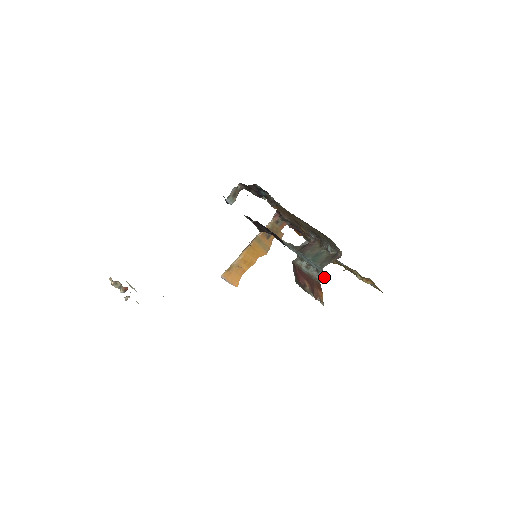
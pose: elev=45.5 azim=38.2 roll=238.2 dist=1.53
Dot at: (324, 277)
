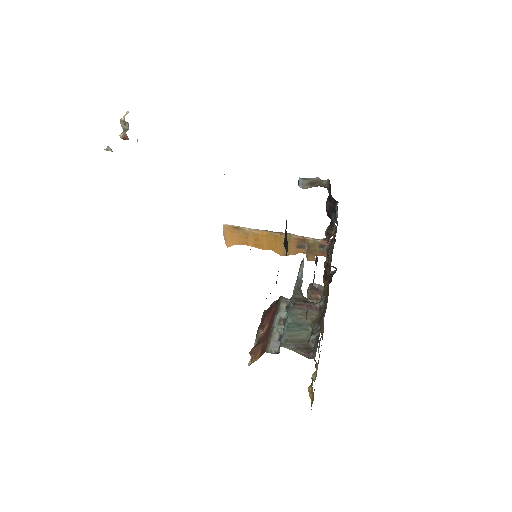
Dot at: (276, 352)
